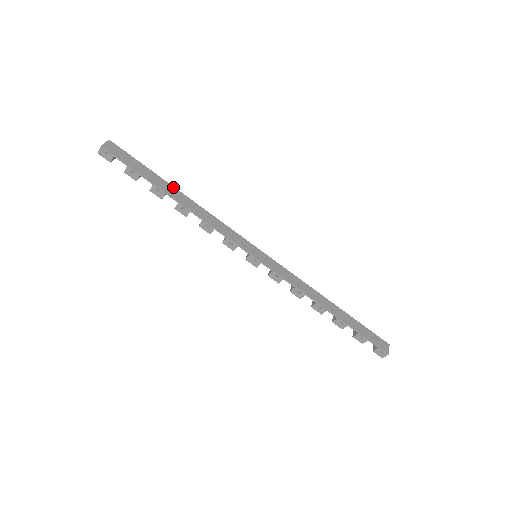
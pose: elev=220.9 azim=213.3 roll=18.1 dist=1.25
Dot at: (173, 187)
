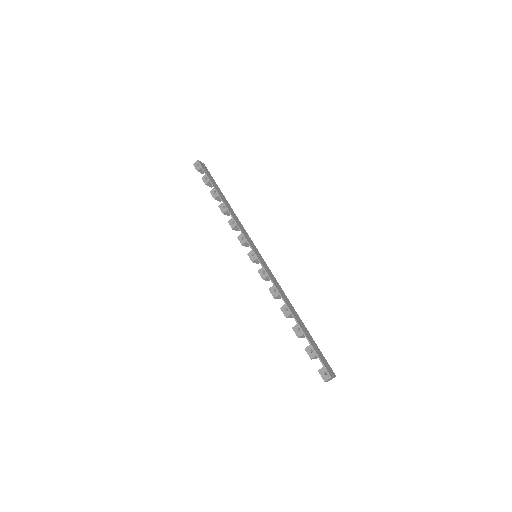
Dot at: (225, 198)
